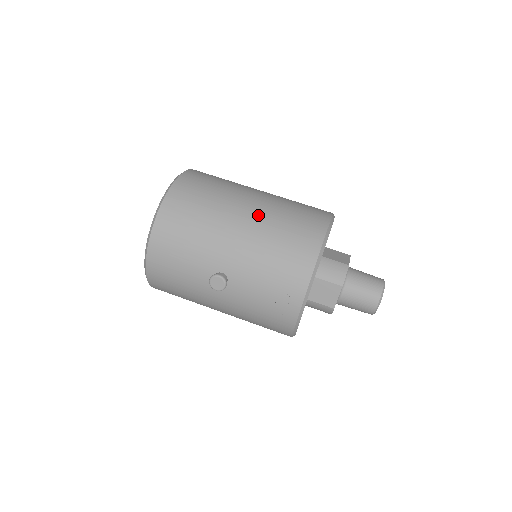
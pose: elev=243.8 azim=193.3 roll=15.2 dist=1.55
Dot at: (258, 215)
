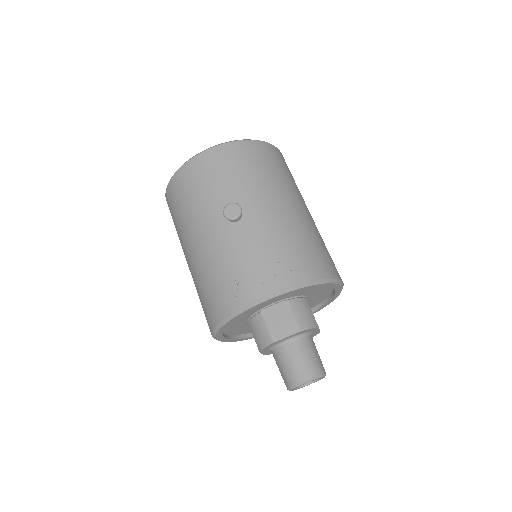
Dot at: (305, 217)
